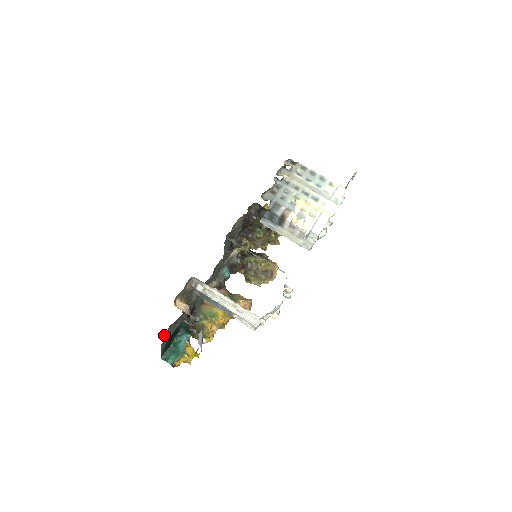
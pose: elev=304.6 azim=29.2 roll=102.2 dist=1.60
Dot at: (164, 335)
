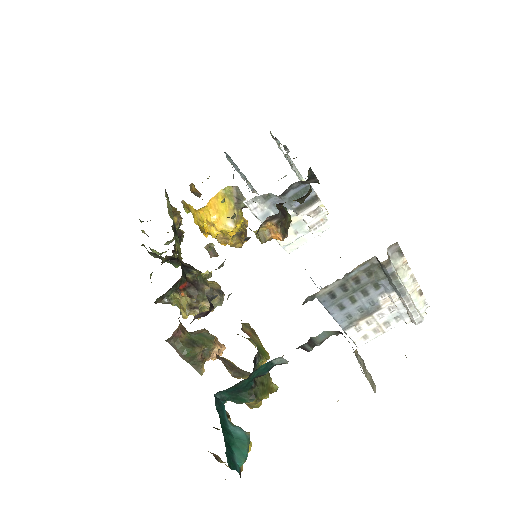
Dot at: occluded
